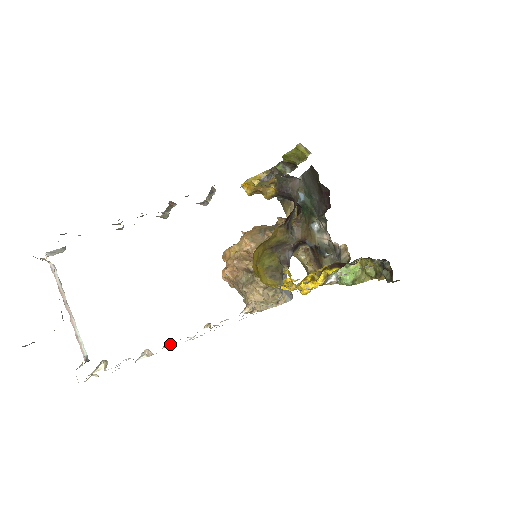
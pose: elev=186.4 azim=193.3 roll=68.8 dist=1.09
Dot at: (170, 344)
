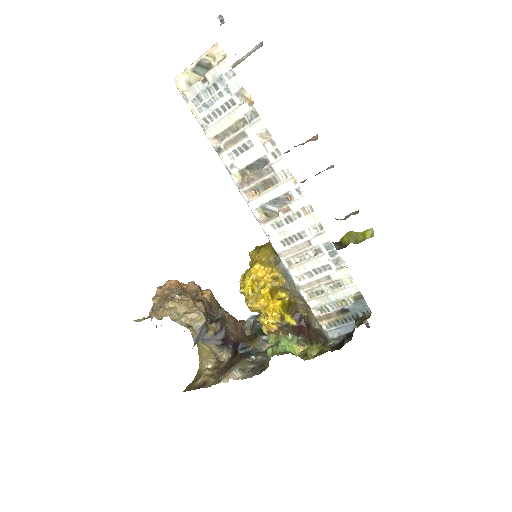
Dot at: (223, 145)
